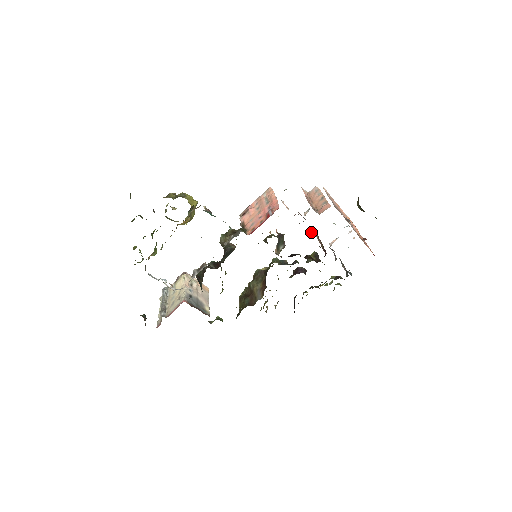
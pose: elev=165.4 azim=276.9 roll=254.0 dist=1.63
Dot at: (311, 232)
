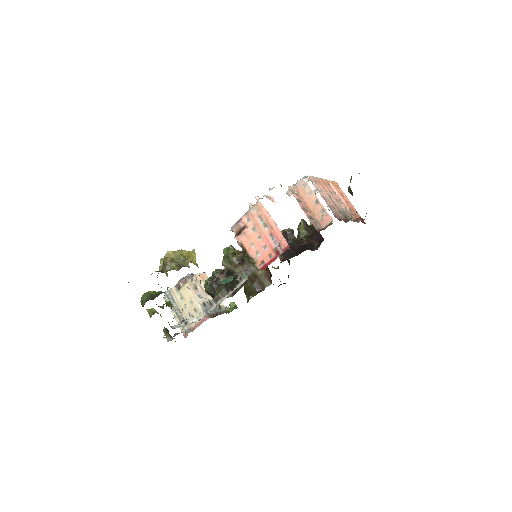
Dot at: occluded
